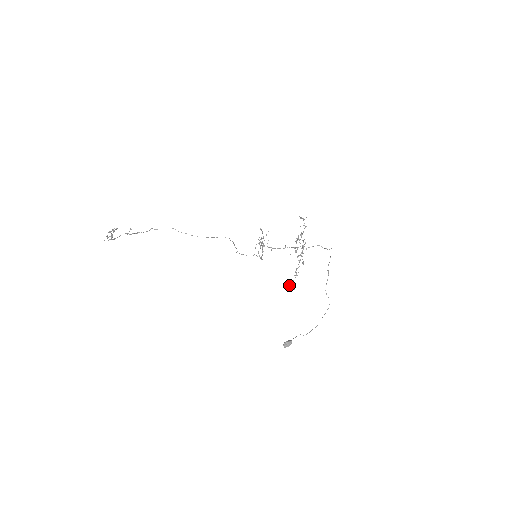
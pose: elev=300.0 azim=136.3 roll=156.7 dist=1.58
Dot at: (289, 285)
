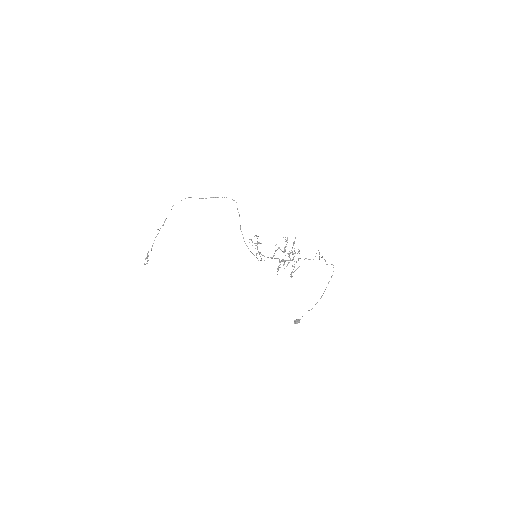
Dot at: occluded
